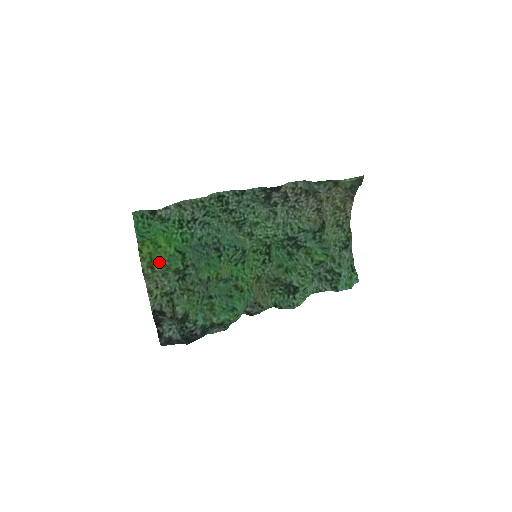
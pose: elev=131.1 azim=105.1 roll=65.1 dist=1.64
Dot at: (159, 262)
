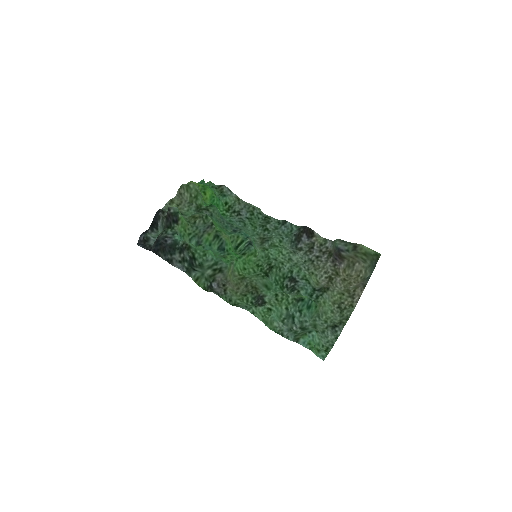
Dot at: (196, 186)
